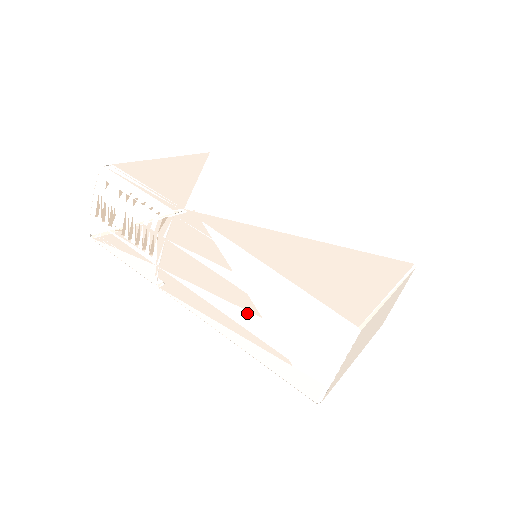
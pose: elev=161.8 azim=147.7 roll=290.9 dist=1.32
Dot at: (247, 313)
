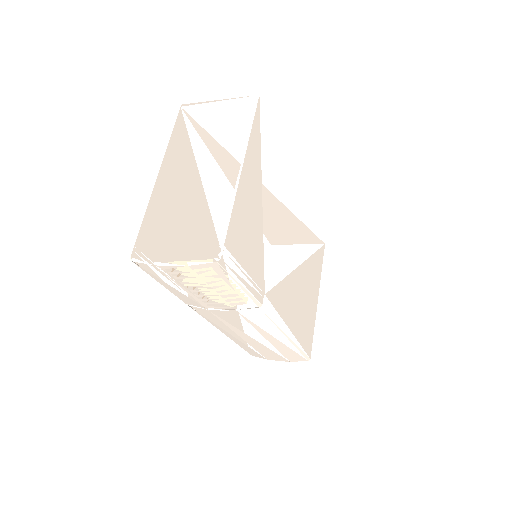
Dot at: (256, 342)
